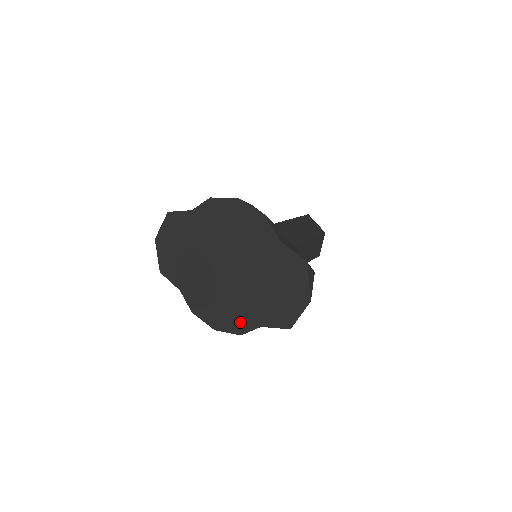
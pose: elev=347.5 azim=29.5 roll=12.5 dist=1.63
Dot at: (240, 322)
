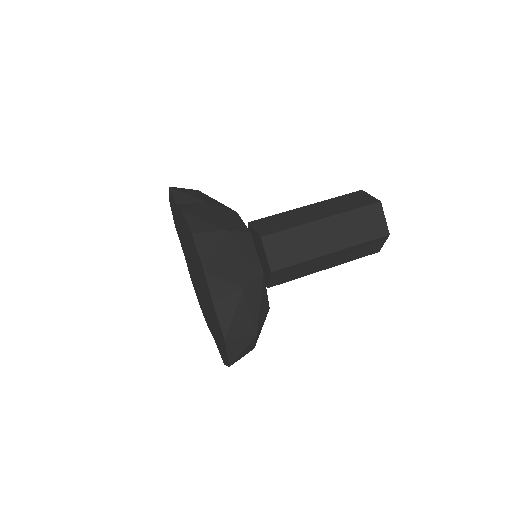
Dot at: (207, 320)
